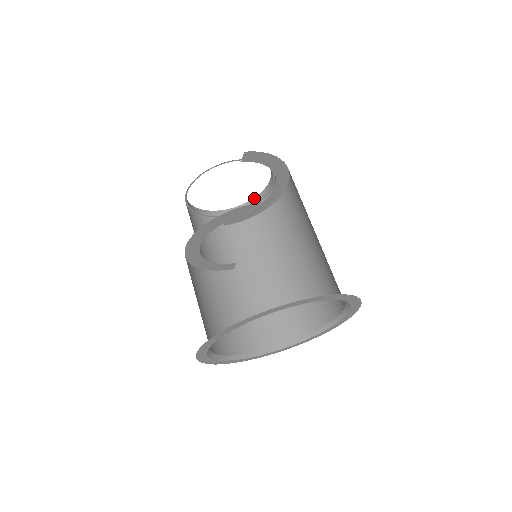
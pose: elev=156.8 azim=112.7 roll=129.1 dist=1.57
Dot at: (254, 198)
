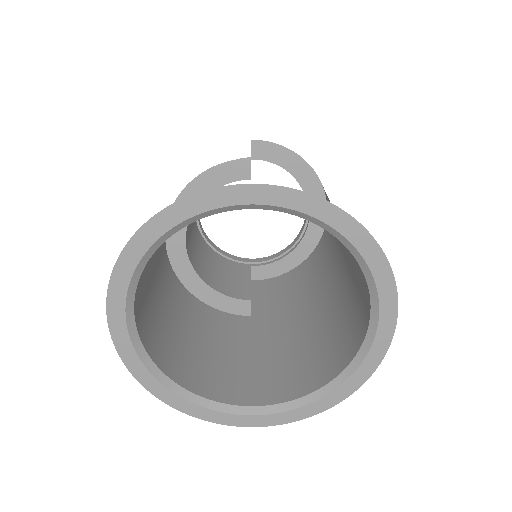
Dot at: (292, 242)
